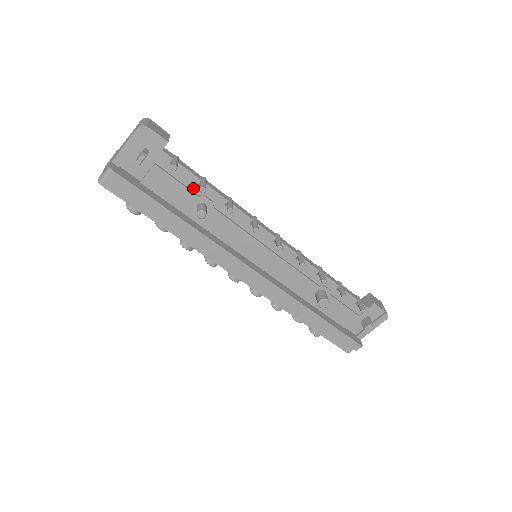
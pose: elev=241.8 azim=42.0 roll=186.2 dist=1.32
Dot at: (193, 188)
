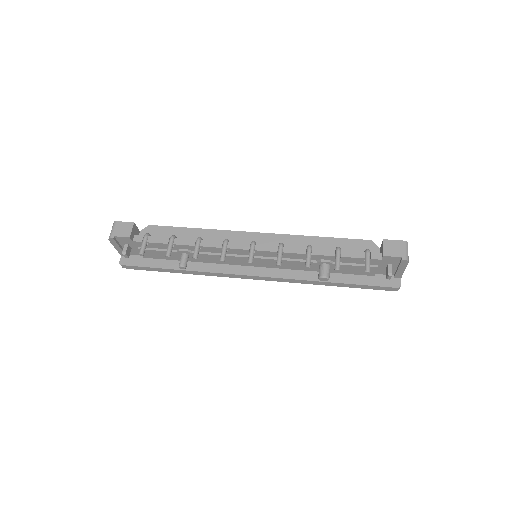
Dot at: occluded
